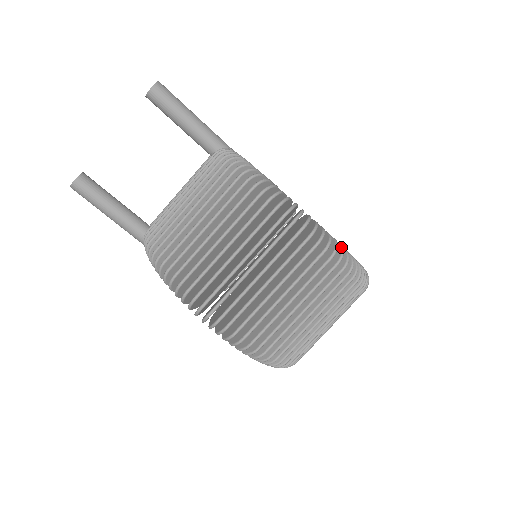
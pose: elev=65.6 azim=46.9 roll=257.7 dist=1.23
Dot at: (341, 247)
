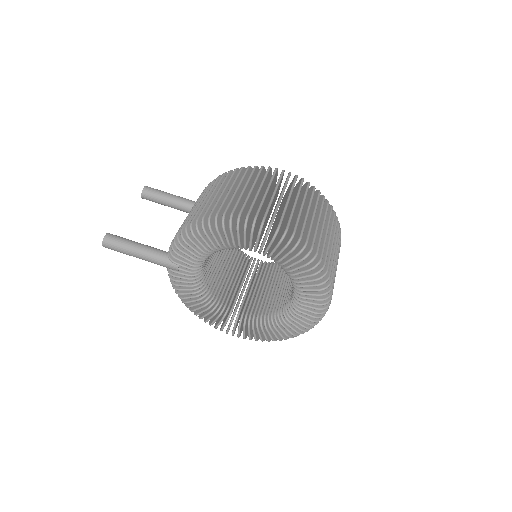
Dot at: (299, 180)
